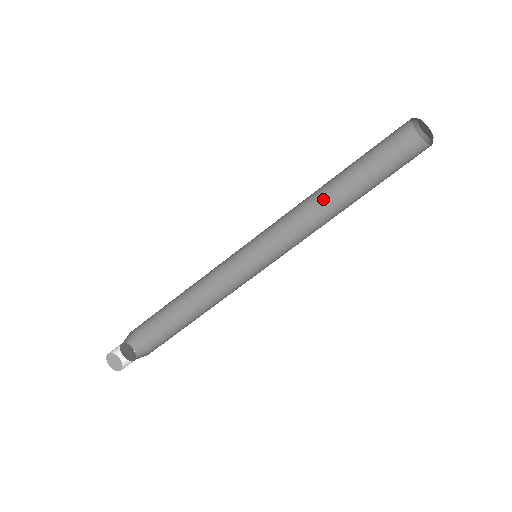
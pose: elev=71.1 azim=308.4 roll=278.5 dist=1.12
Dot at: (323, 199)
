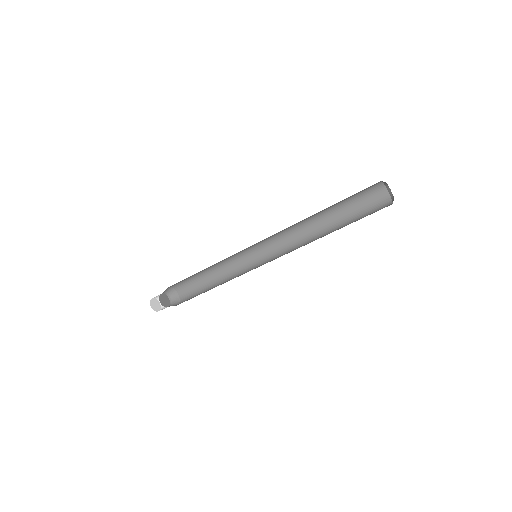
Dot at: occluded
